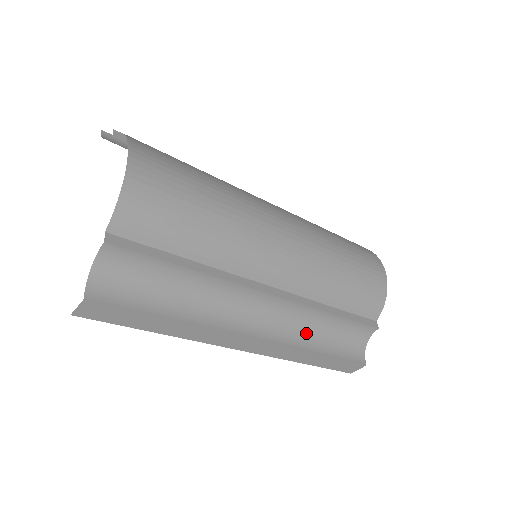
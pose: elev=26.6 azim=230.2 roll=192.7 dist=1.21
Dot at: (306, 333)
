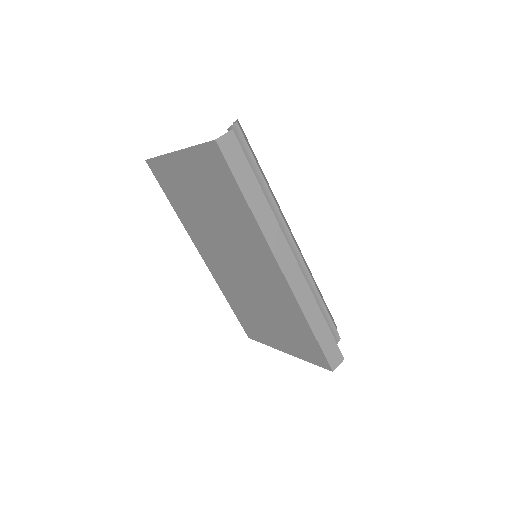
Dot at: occluded
